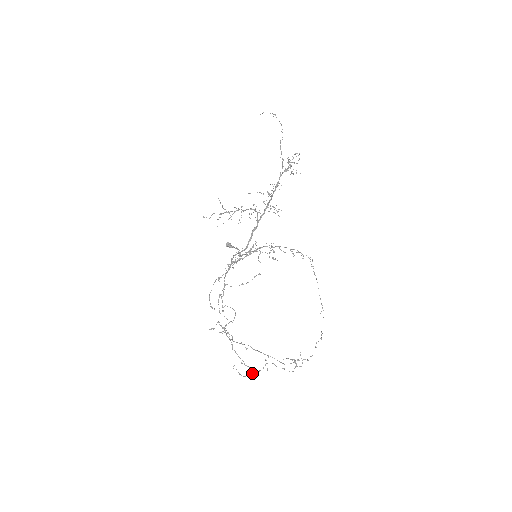
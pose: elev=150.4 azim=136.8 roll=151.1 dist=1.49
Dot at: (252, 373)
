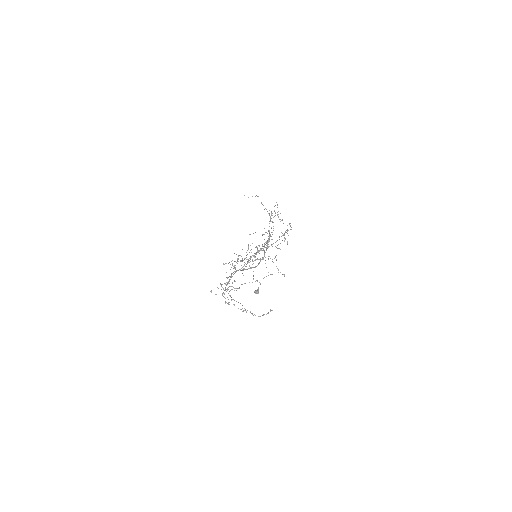
Dot at: occluded
